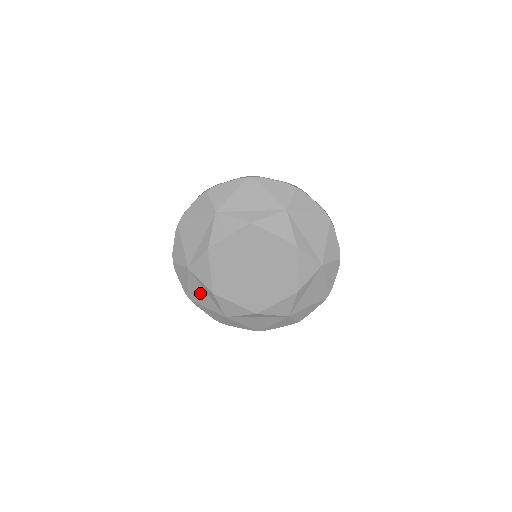
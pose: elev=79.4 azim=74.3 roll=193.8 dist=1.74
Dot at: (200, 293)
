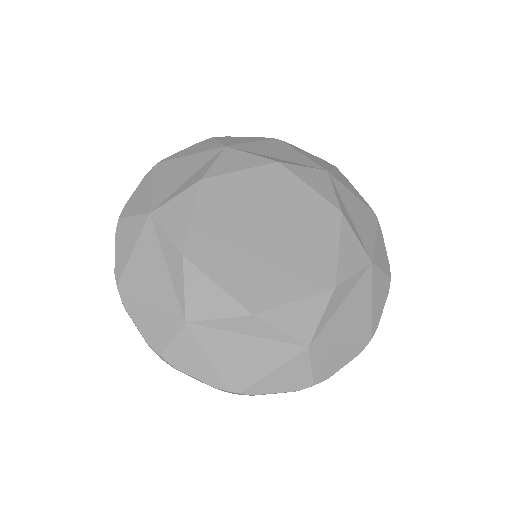
Dot at: (240, 352)
